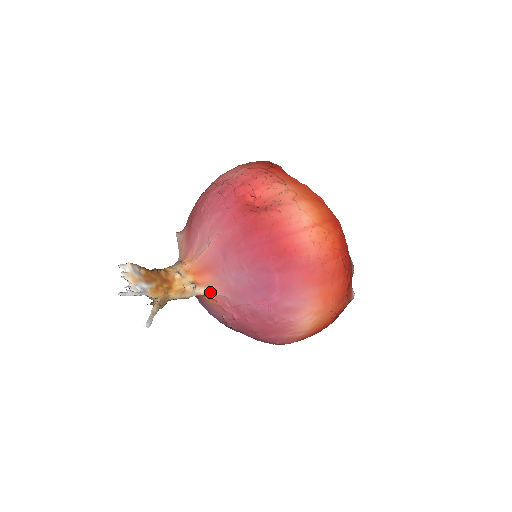
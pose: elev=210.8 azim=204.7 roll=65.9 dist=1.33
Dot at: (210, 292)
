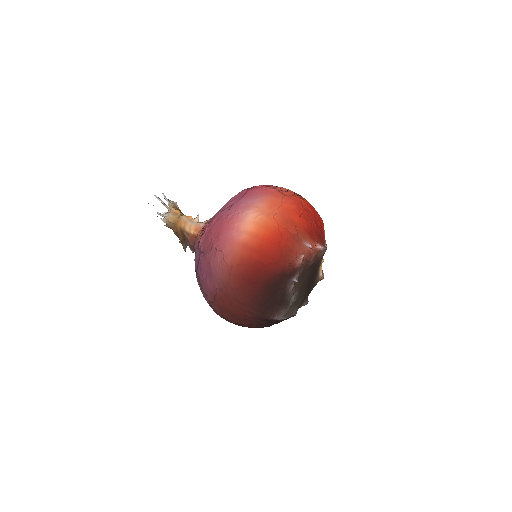
Dot at: (204, 224)
